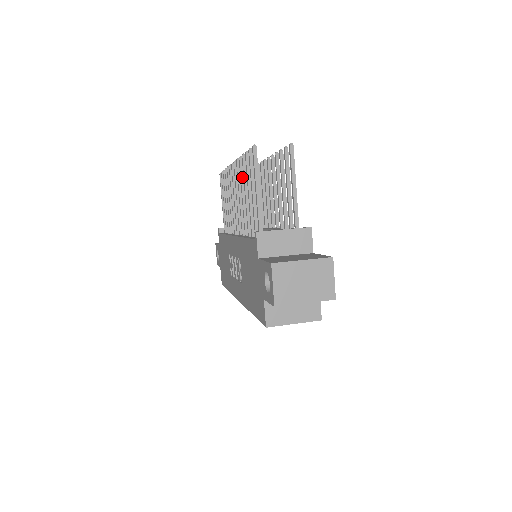
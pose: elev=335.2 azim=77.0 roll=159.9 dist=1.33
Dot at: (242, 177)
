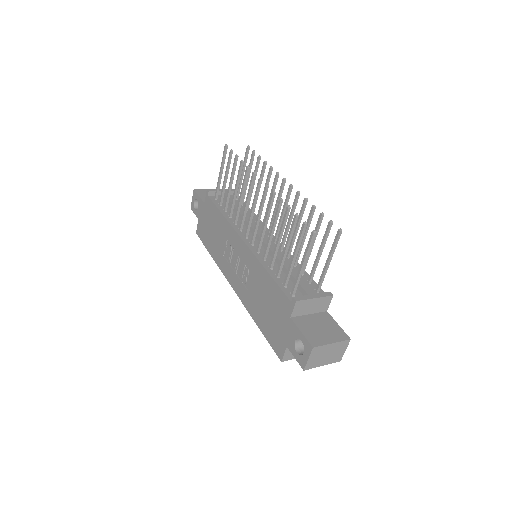
Dot at: (277, 216)
